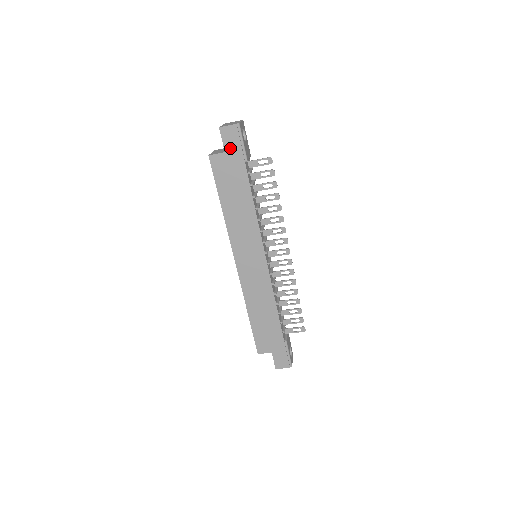
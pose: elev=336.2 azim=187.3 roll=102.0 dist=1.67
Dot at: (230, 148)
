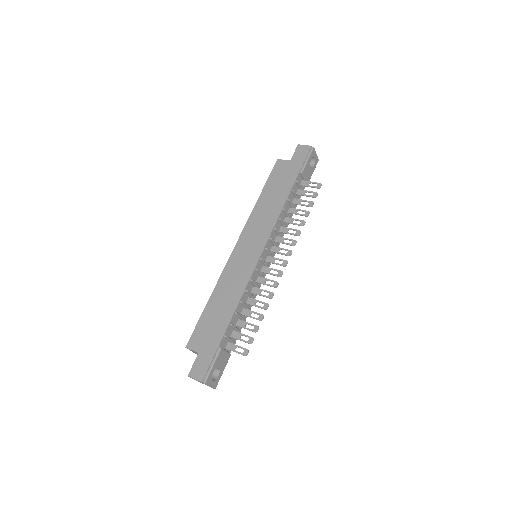
Dot at: (296, 159)
